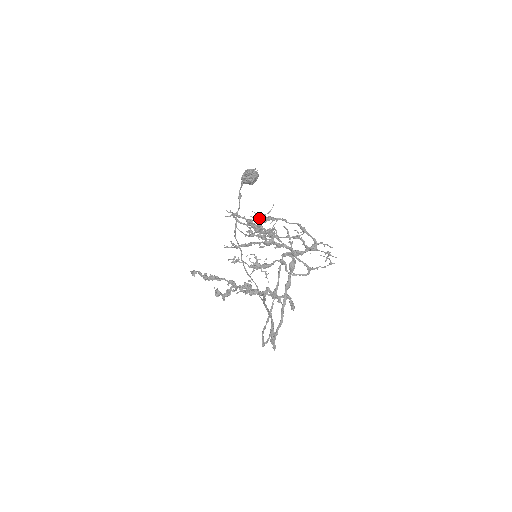
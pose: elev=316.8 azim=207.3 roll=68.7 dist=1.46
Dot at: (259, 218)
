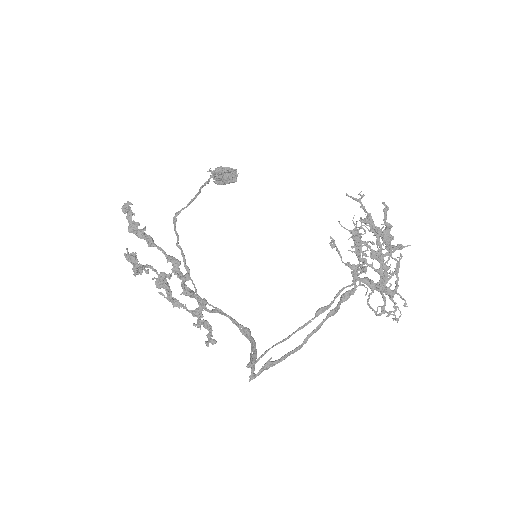
Dot at: occluded
